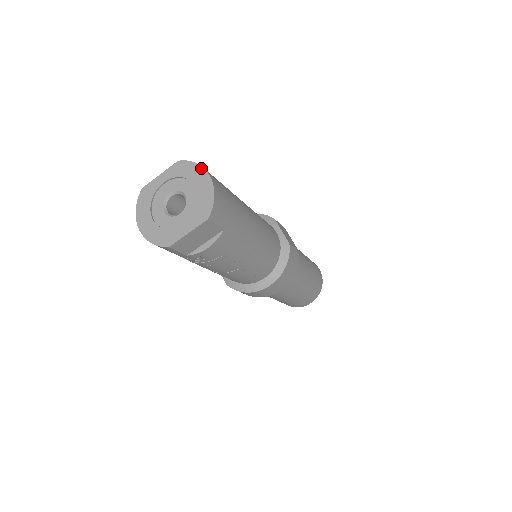
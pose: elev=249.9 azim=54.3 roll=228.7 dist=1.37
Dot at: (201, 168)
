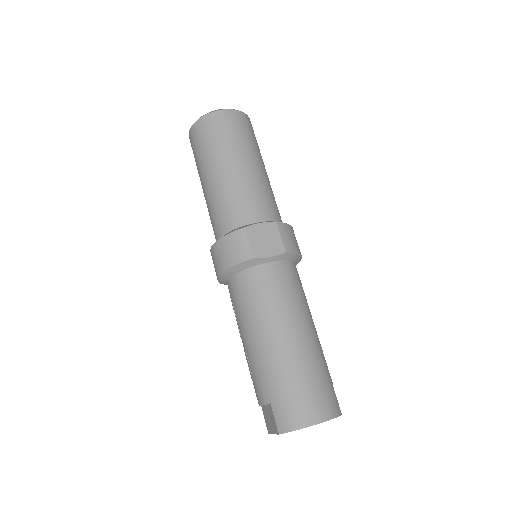
Dot at: occluded
